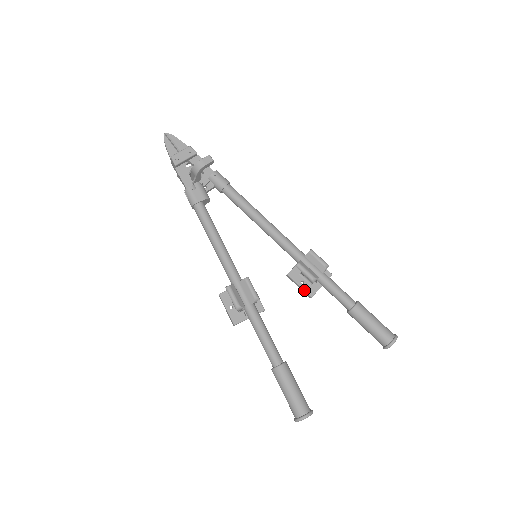
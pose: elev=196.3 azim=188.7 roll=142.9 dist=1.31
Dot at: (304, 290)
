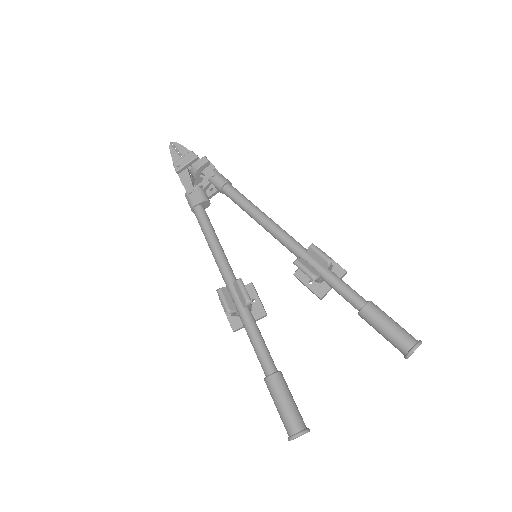
Dot at: (312, 291)
